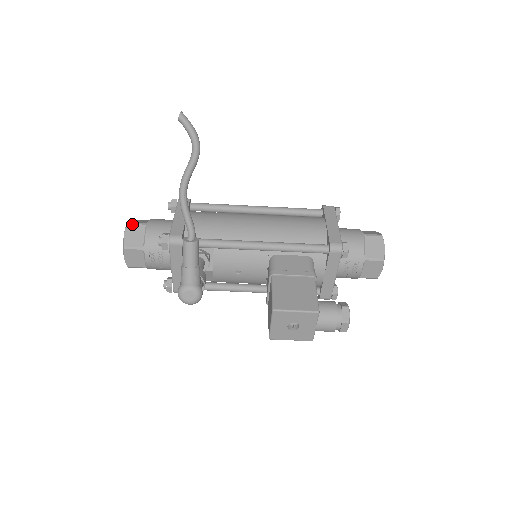
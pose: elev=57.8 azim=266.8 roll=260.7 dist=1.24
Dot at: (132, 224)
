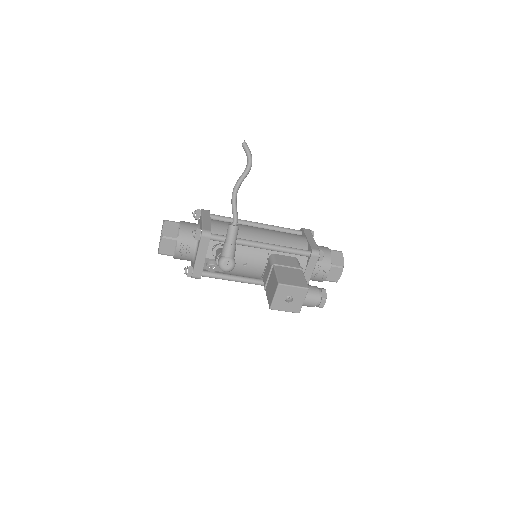
Dot at: (169, 221)
